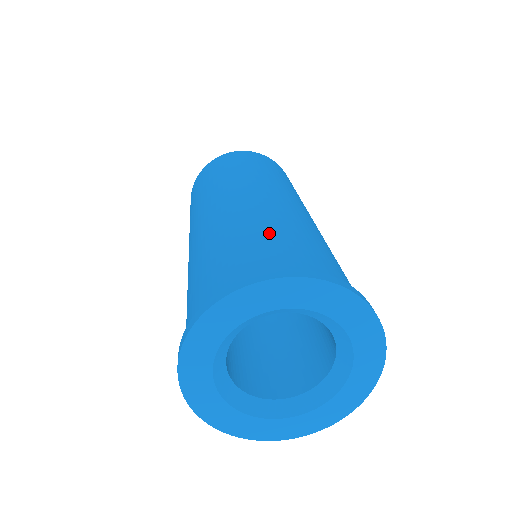
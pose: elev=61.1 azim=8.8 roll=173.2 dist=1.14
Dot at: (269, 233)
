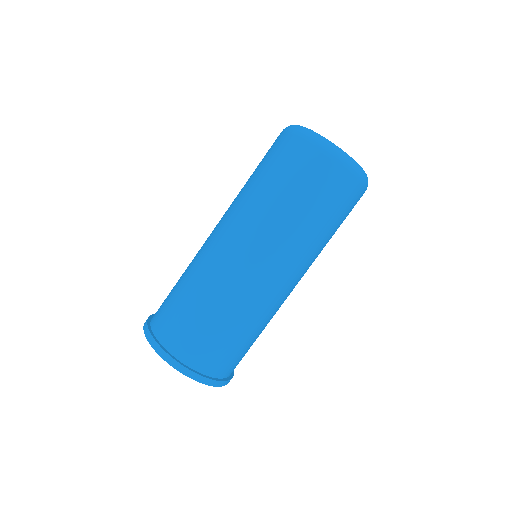
Dot at: (200, 314)
